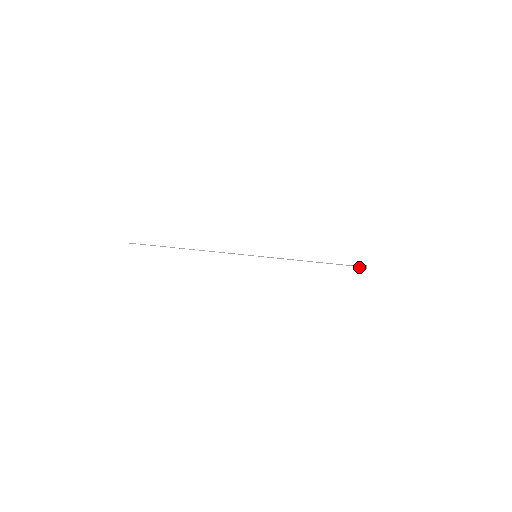
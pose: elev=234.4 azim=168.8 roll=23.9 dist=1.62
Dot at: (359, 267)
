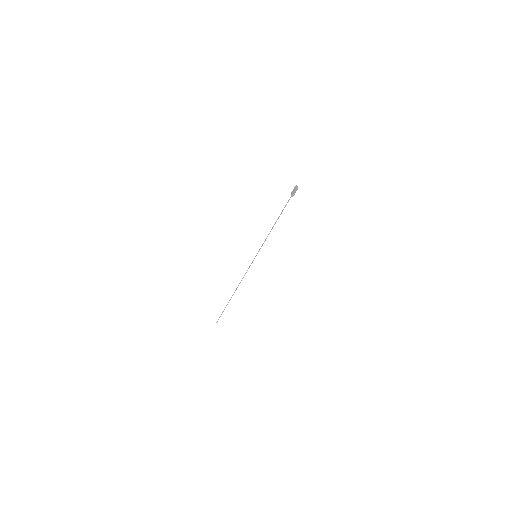
Dot at: (293, 193)
